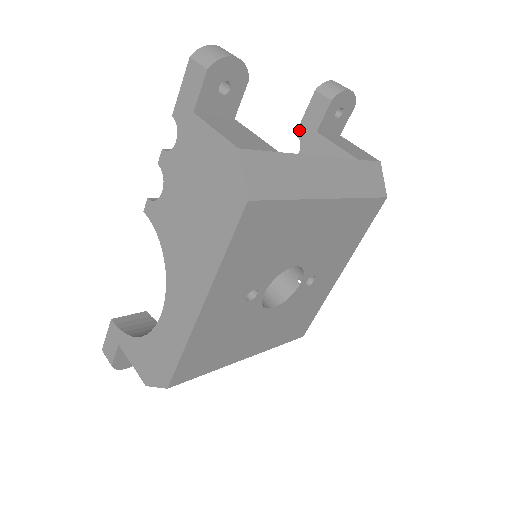
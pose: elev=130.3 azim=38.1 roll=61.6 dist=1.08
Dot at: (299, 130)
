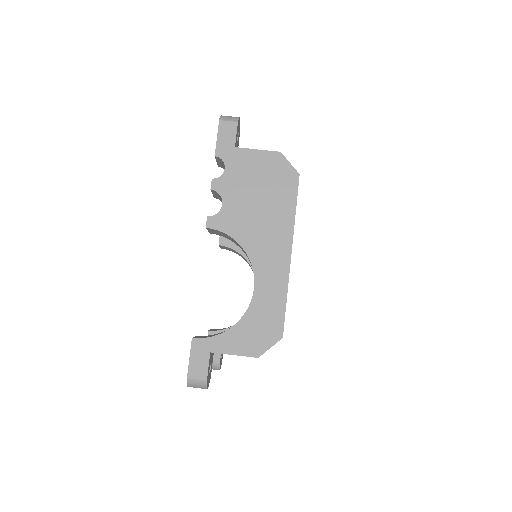
Dot at: occluded
